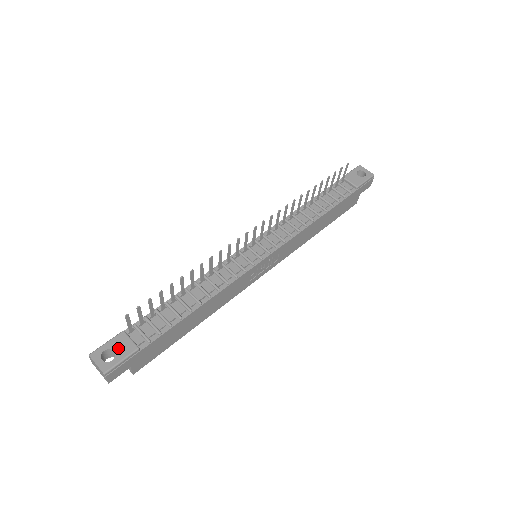
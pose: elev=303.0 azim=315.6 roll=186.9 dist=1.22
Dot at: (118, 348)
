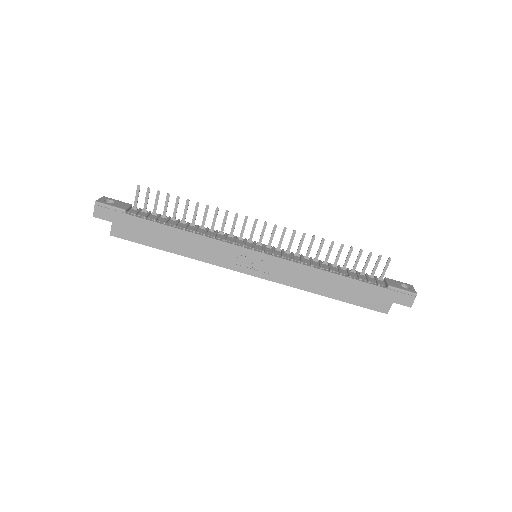
Dot at: (118, 204)
